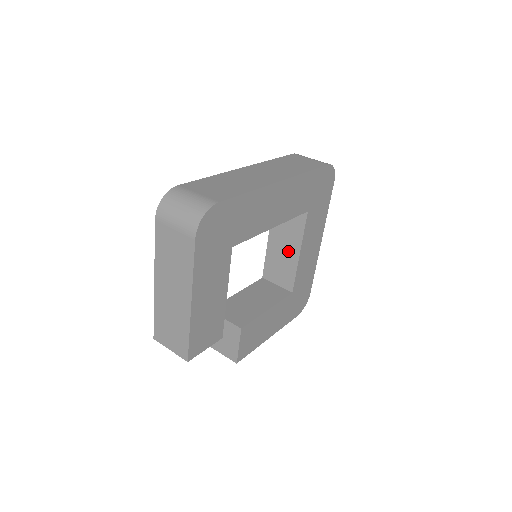
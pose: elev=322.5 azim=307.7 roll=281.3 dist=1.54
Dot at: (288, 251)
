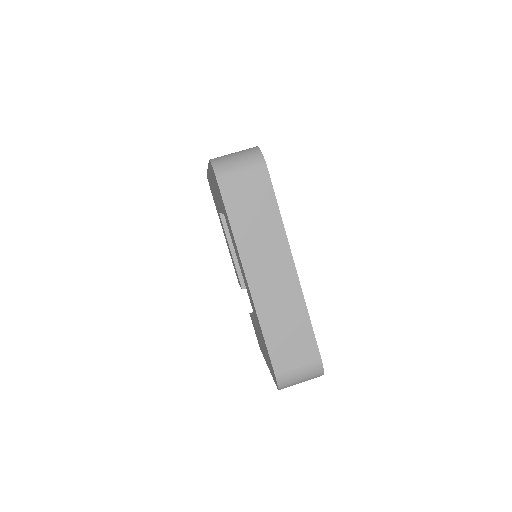
Dot at: occluded
